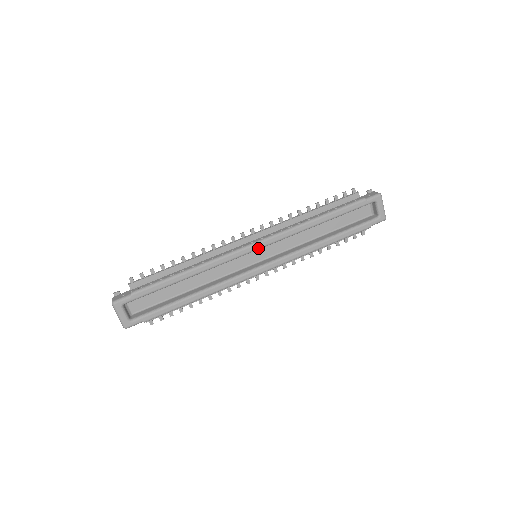
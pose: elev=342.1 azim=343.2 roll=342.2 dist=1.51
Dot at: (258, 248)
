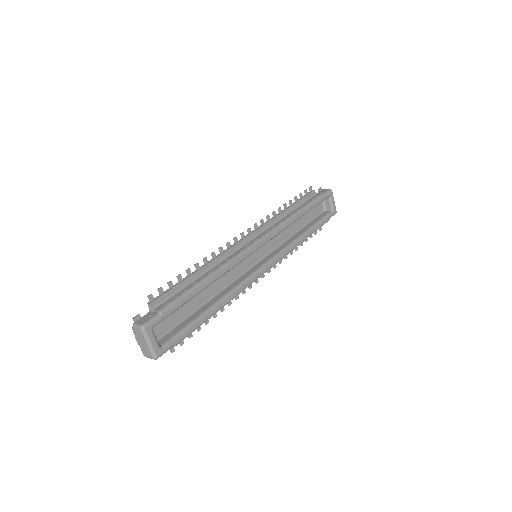
Dot at: (262, 245)
